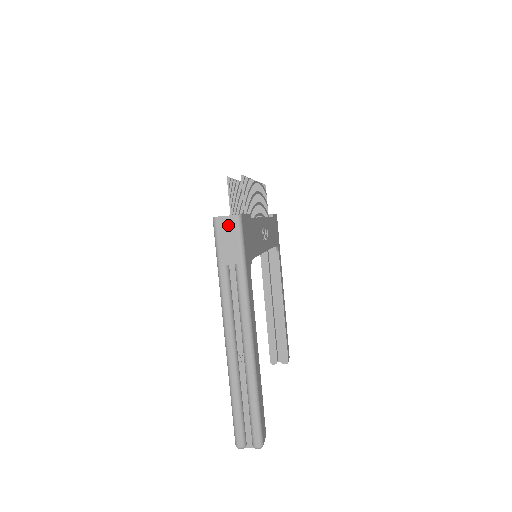
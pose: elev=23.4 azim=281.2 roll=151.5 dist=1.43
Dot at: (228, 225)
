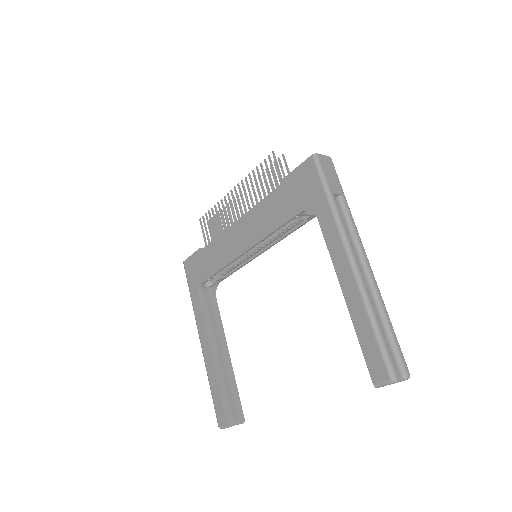
Dot at: (327, 162)
